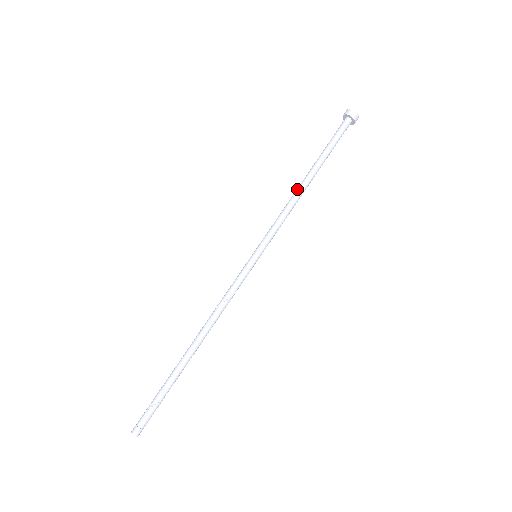
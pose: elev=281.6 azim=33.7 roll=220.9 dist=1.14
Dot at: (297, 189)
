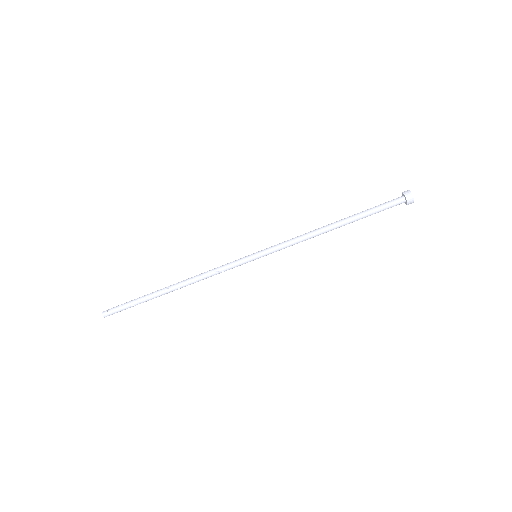
Dot at: occluded
